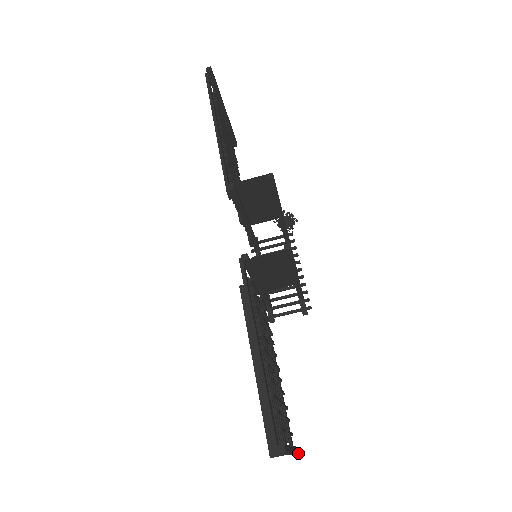
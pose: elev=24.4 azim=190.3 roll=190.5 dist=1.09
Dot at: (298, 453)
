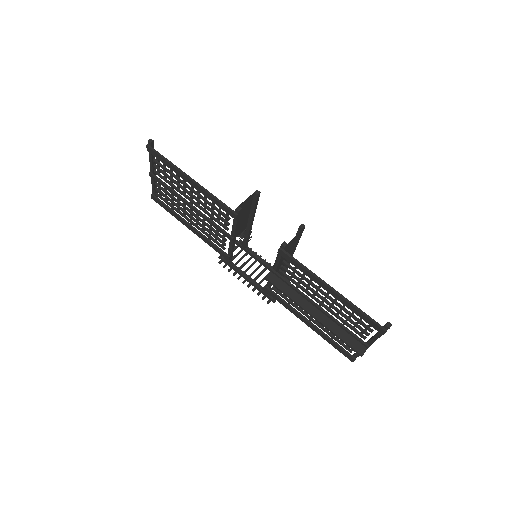
Dot at: occluded
